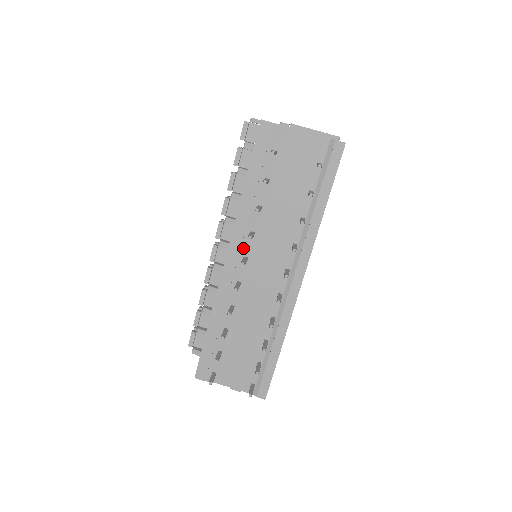
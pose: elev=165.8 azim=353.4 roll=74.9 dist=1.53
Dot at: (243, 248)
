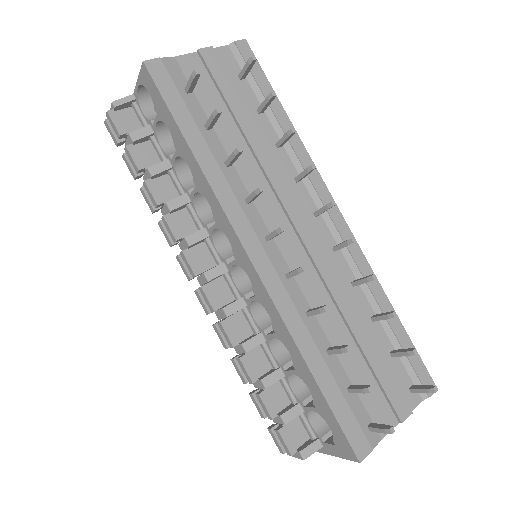
Dot at: (254, 227)
